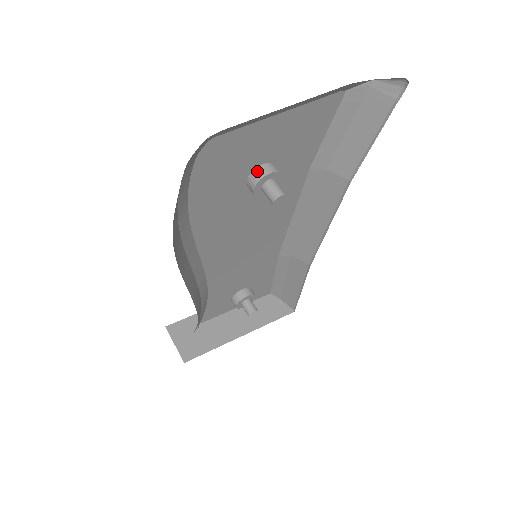
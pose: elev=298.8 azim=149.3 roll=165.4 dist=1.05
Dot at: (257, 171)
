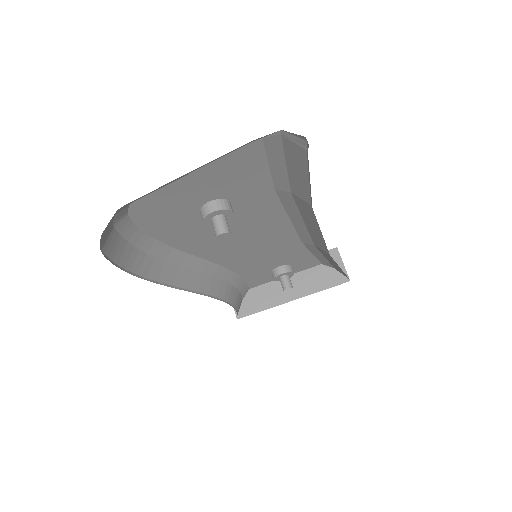
Dot at: (203, 209)
